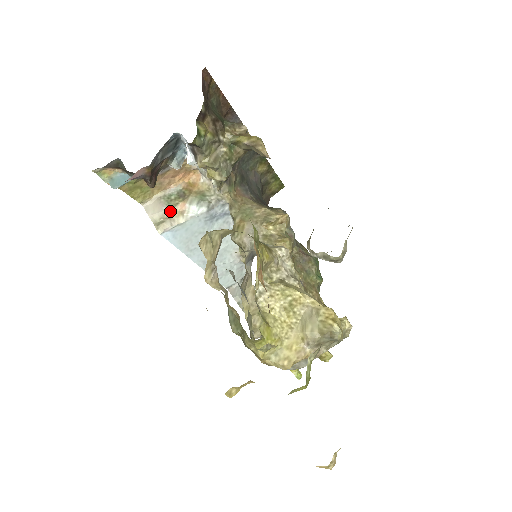
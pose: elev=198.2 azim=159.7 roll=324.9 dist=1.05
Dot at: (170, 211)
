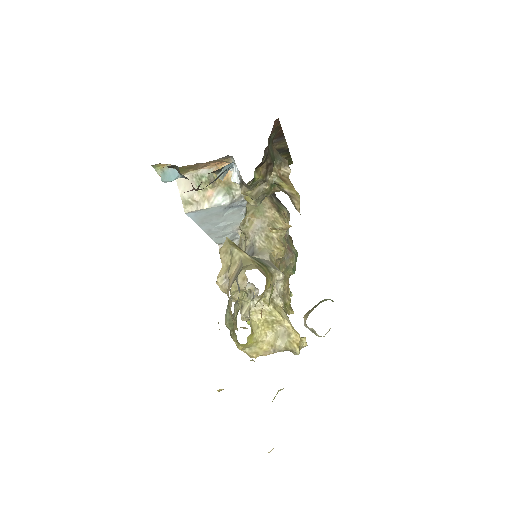
Dot at: (199, 195)
